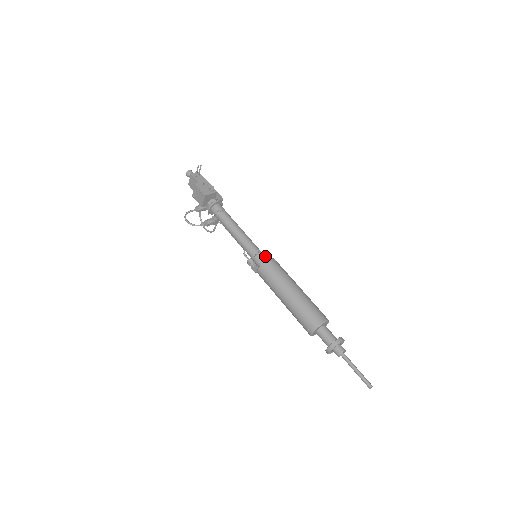
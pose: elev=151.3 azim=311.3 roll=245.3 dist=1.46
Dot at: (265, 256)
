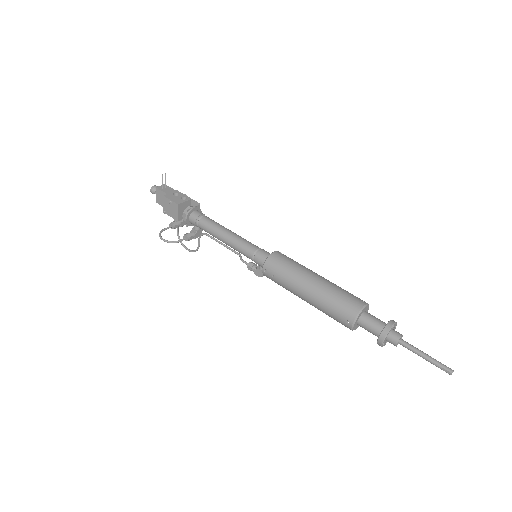
Dot at: (267, 252)
